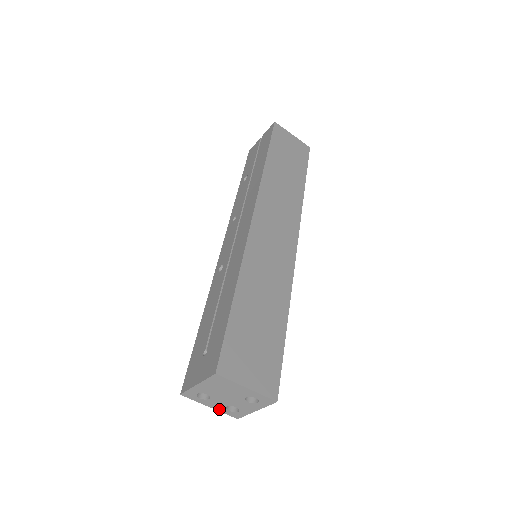
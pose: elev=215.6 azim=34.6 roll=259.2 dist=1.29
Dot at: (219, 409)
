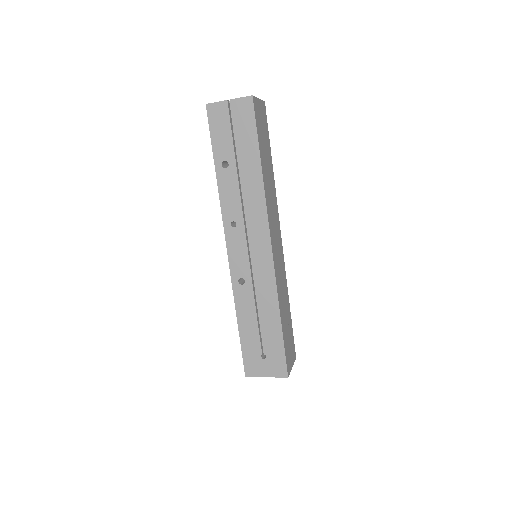
Dot at: occluded
